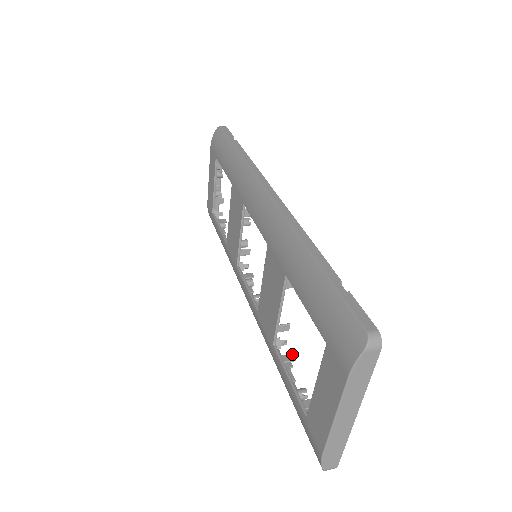
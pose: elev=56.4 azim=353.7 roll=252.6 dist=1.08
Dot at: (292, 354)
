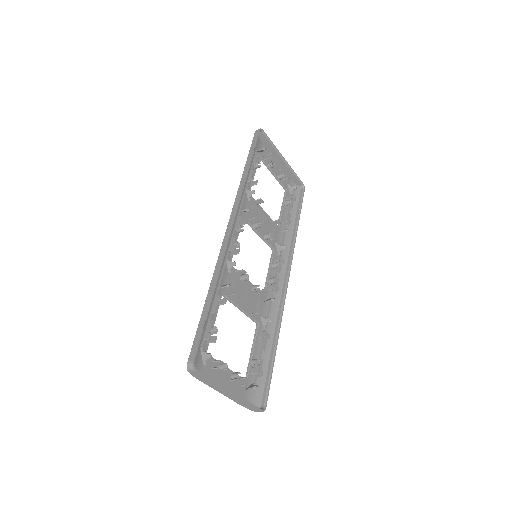
Dot at: (266, 332)
